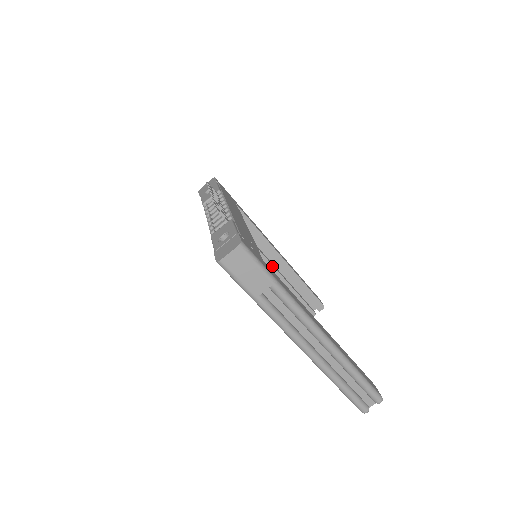
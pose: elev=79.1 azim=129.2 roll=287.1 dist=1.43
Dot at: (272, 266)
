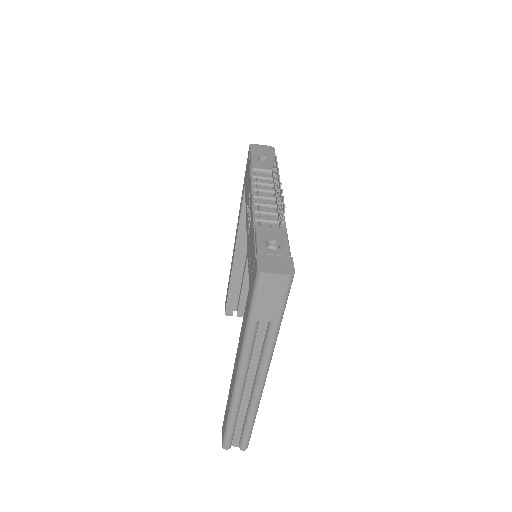
Dot at: (242, 256)
